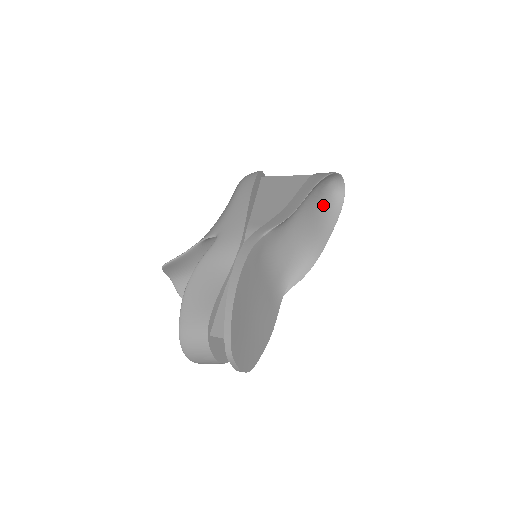
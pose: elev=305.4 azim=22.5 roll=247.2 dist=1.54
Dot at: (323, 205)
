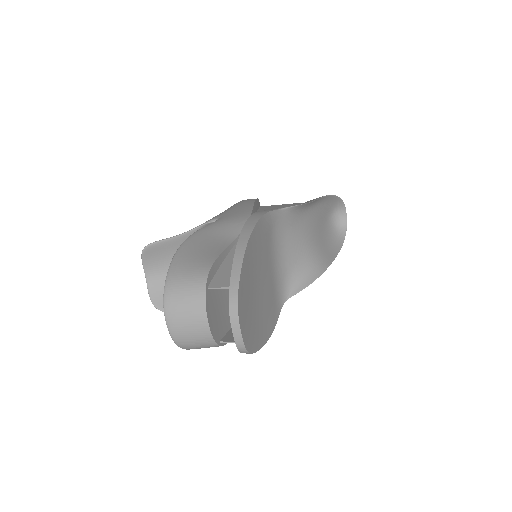
Dot at: (326, 231)
